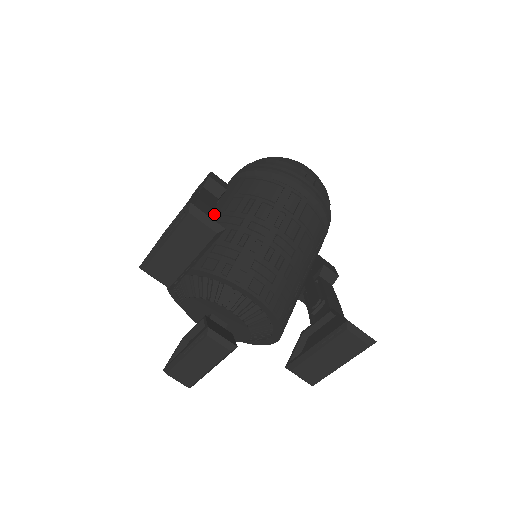
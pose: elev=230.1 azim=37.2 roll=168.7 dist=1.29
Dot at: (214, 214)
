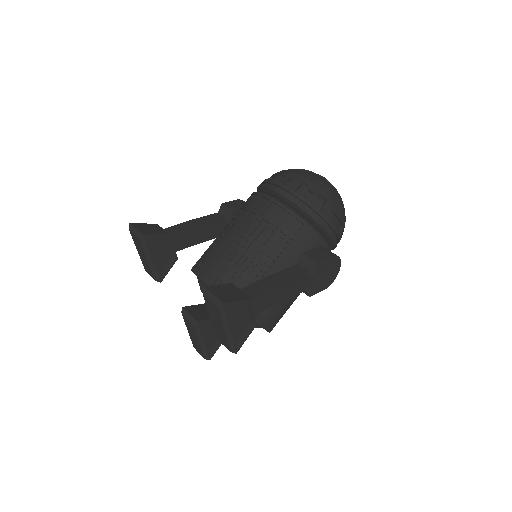
Dot at: occluded
